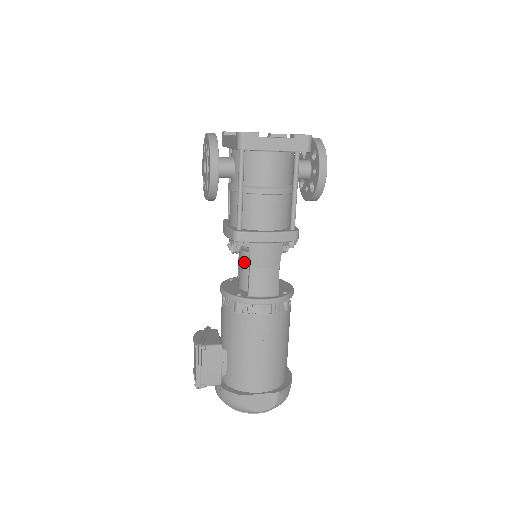
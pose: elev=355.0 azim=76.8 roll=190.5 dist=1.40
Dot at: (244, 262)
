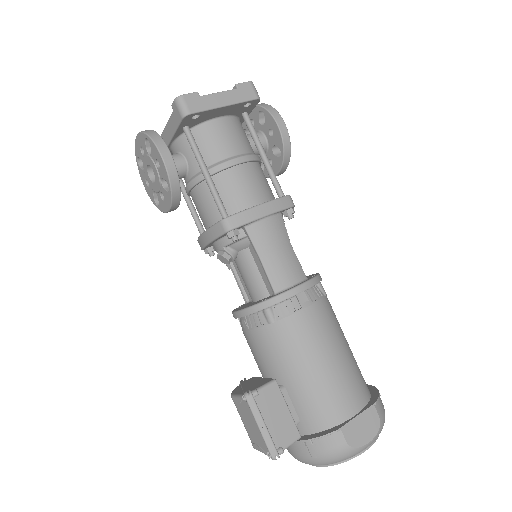
Dot at: (248, 263)
